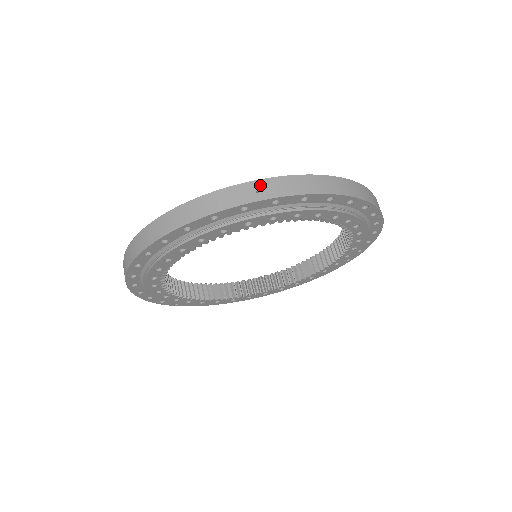
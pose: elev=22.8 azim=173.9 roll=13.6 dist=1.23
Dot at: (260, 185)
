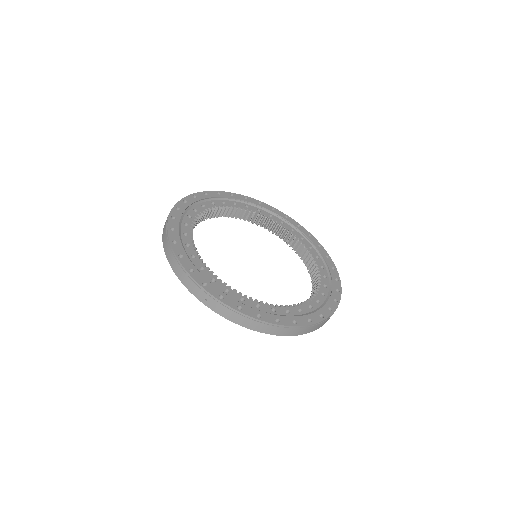
Dot at: (210, 298)
